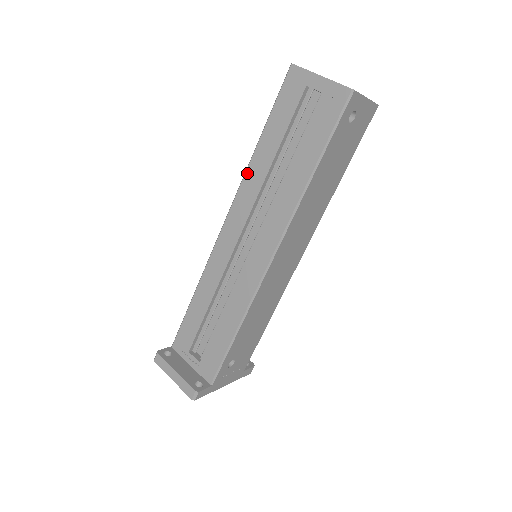
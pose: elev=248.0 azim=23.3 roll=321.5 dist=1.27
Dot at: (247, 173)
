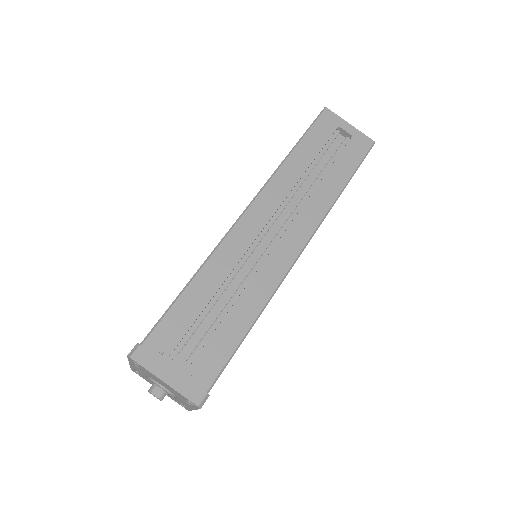
Dot at: (279, 171)
